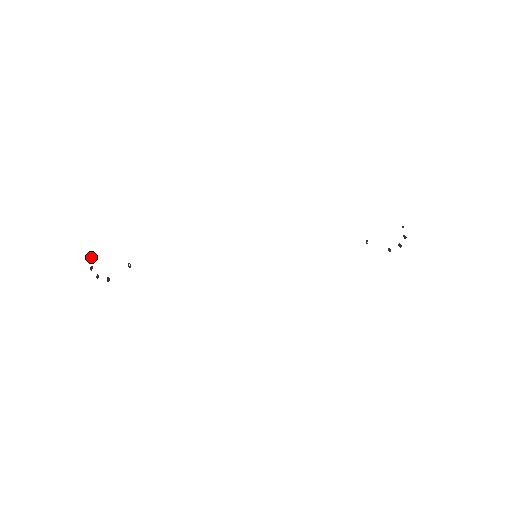
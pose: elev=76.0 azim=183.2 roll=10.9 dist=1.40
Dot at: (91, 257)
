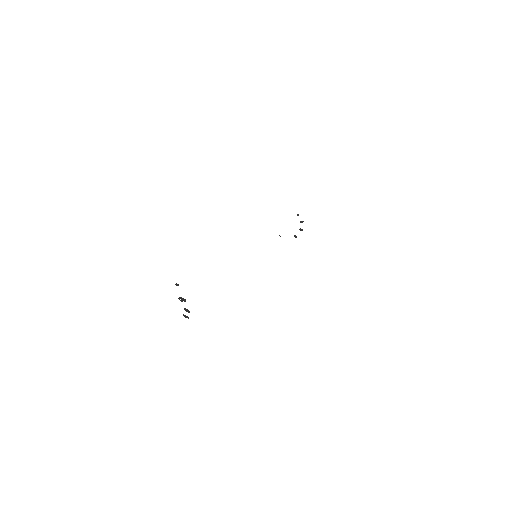
Dot at: (178, 285)
